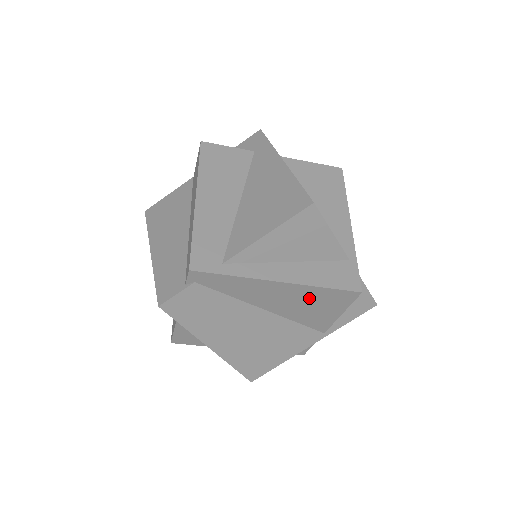
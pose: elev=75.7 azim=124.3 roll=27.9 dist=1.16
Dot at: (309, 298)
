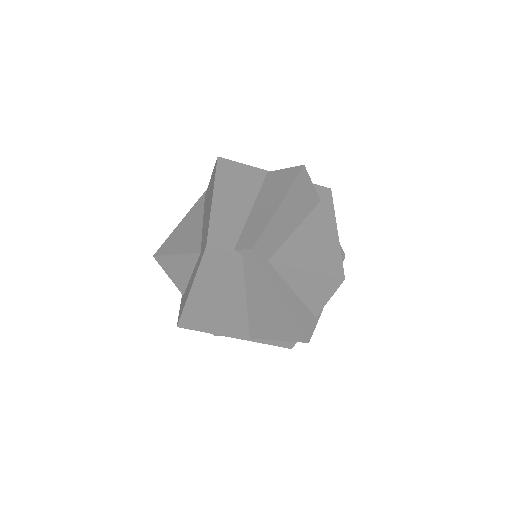
Dot at: (280, 319)
